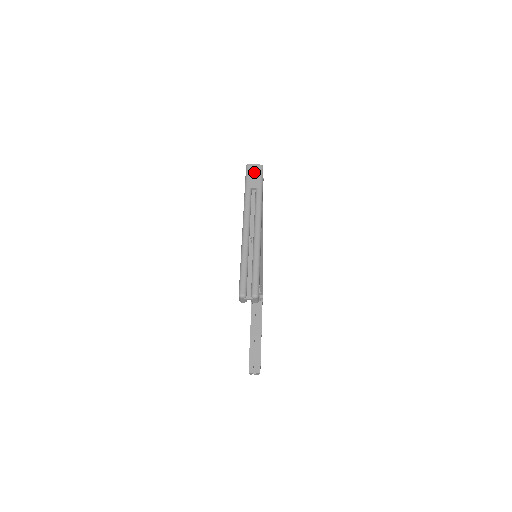
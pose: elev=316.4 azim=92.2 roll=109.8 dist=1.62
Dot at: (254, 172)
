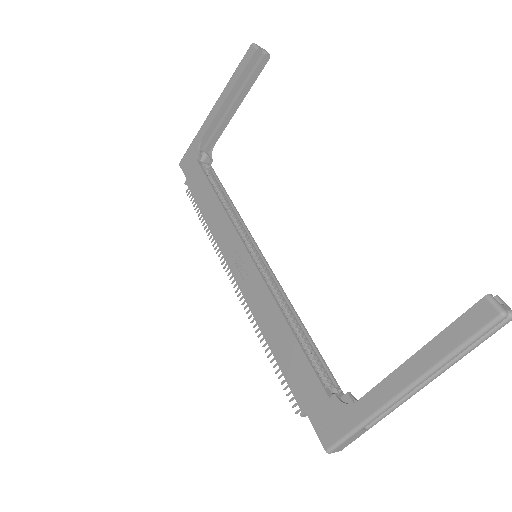
Dot at: occluded
